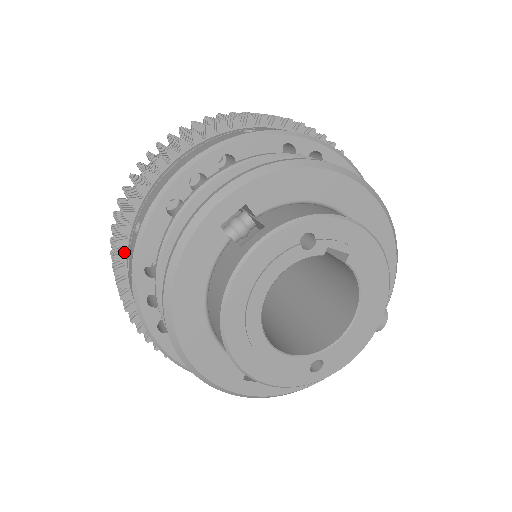
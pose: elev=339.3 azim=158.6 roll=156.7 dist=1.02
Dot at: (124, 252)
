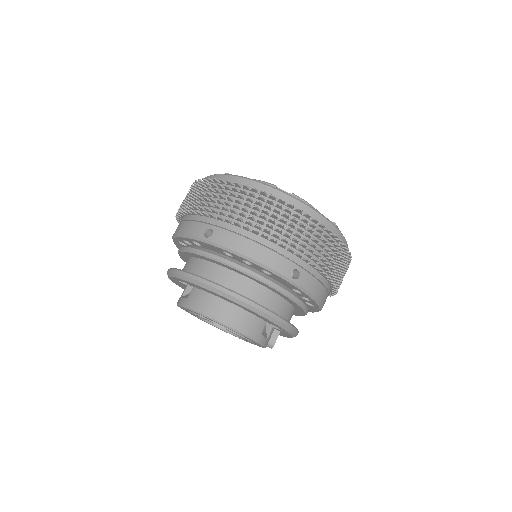
Dot at: occluded
